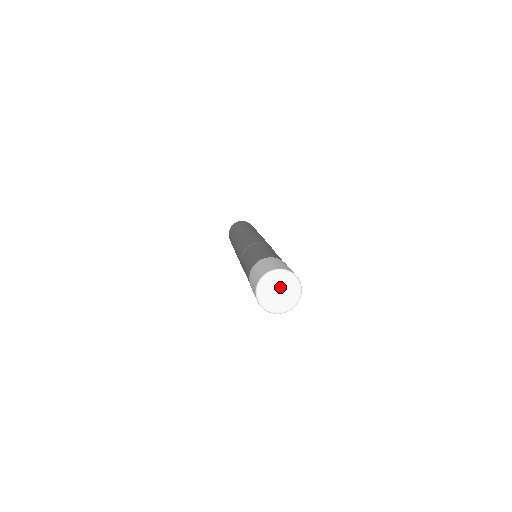
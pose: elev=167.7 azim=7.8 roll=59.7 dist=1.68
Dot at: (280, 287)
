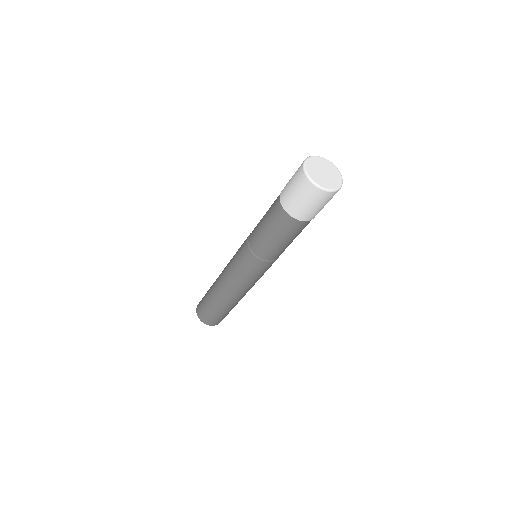
Dot at: (324, 169)
